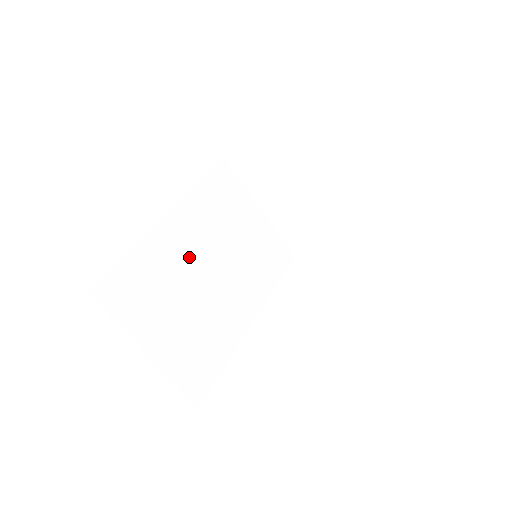
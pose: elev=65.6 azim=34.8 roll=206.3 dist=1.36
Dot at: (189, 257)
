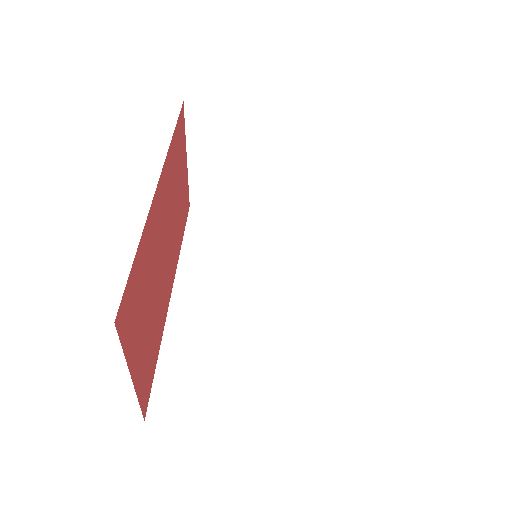
Dot at: (218, 310)
